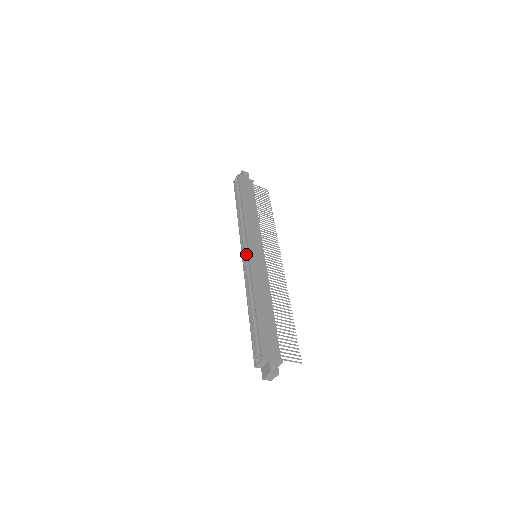
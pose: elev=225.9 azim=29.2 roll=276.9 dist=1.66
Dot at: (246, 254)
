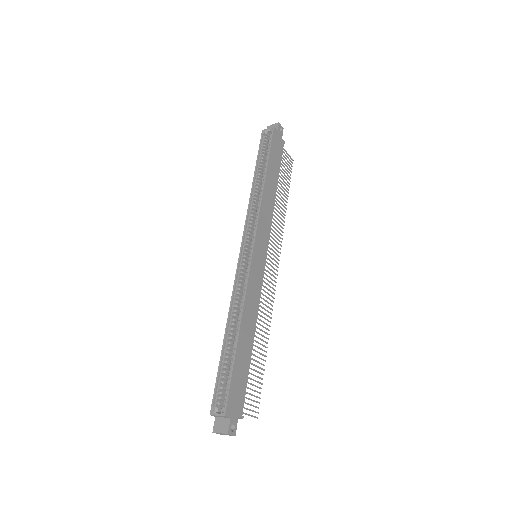
Dot at: (247, 249)
